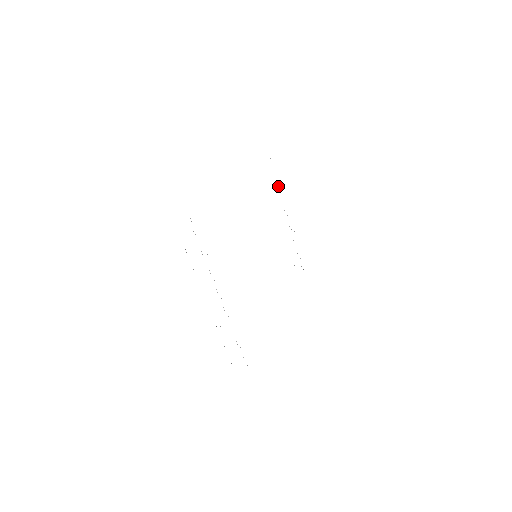
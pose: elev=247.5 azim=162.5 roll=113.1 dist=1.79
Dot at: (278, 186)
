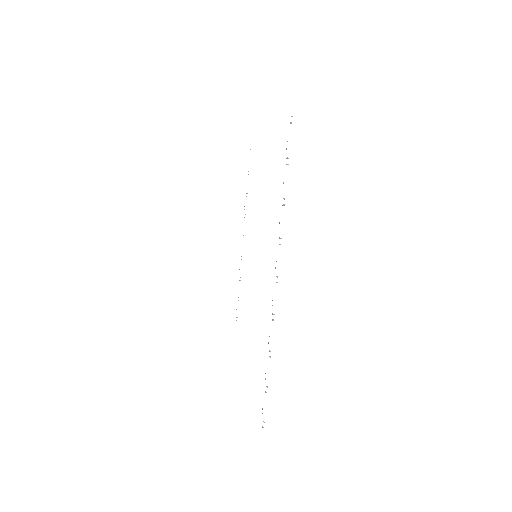
Dot at: occluded
